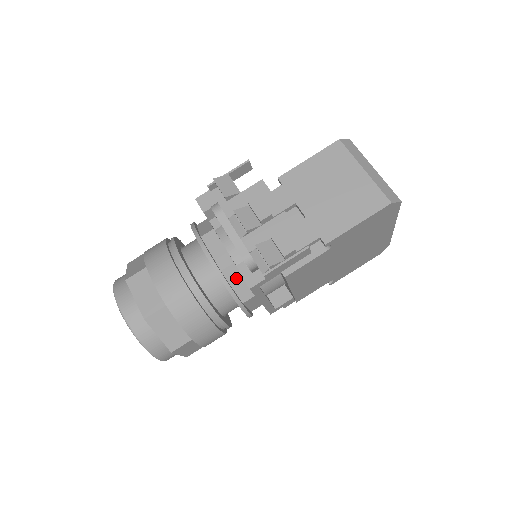
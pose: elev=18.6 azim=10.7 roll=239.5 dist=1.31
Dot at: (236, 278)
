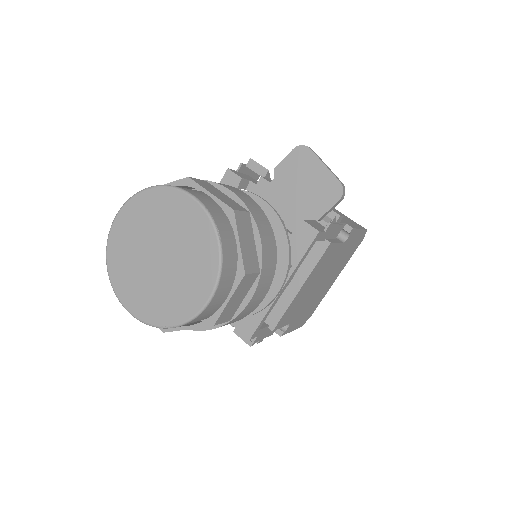
Dot at: occluded
